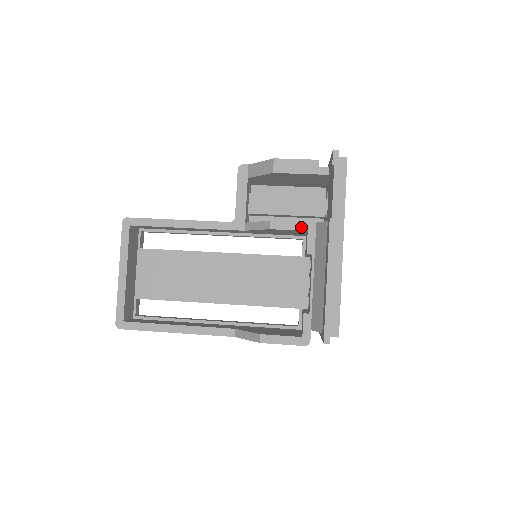
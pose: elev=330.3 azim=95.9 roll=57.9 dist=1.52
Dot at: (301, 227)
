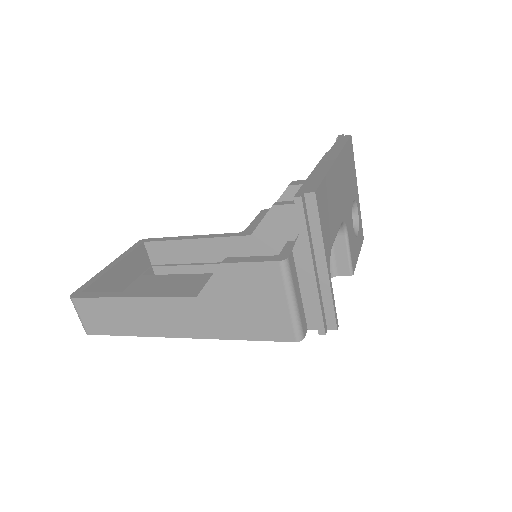
Dot at: occluded
